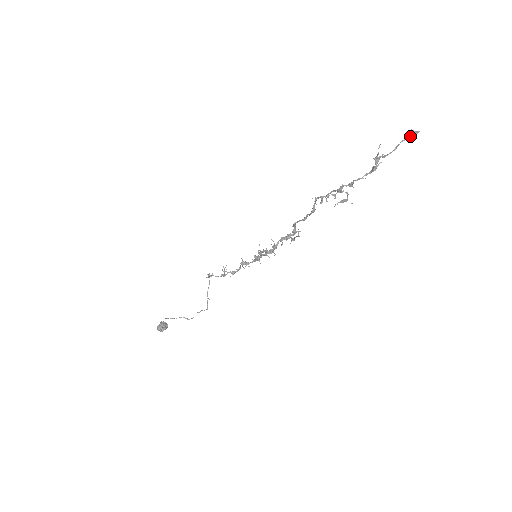
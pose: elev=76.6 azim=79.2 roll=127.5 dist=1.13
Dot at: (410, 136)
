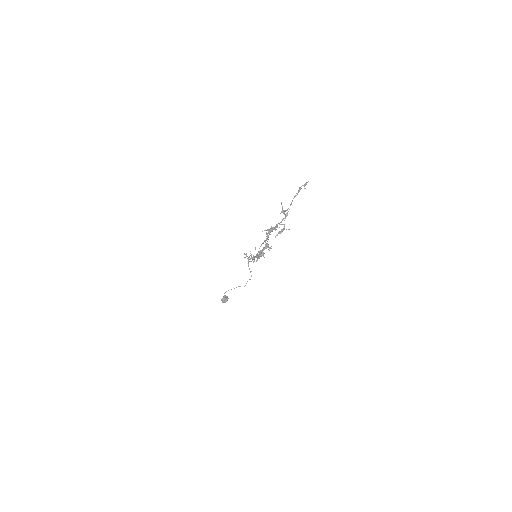
Dot at: occluded
